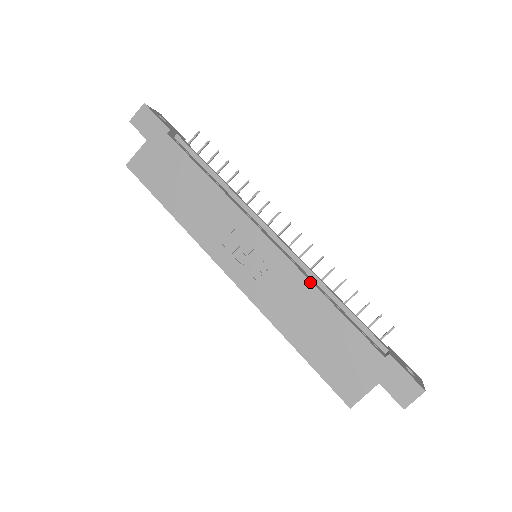
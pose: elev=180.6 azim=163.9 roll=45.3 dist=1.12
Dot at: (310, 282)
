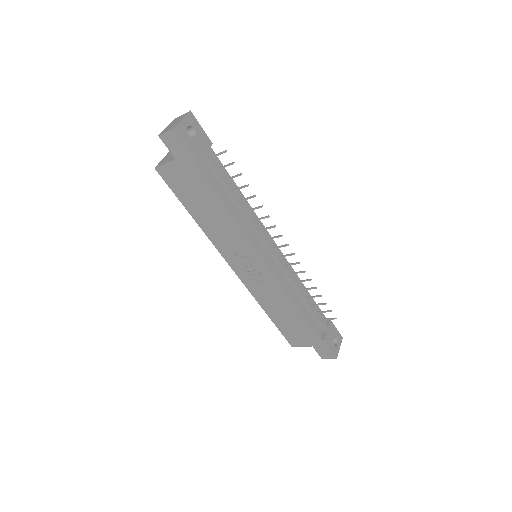
Dot at: (288, 295)
